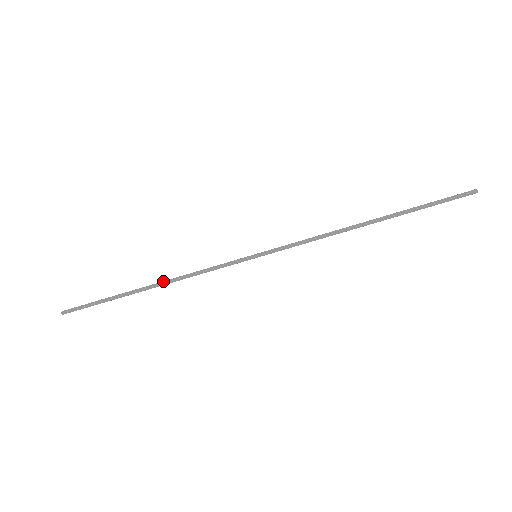
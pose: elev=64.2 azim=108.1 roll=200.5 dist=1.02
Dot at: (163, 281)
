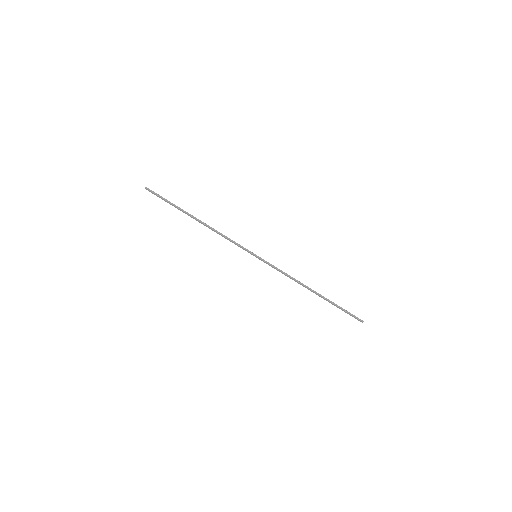
Dot at: (206, 224)
